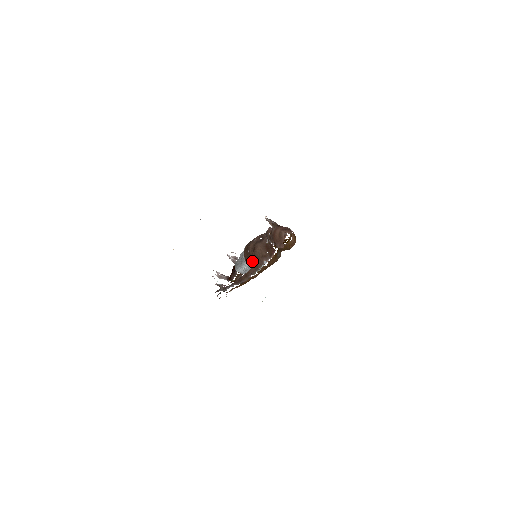
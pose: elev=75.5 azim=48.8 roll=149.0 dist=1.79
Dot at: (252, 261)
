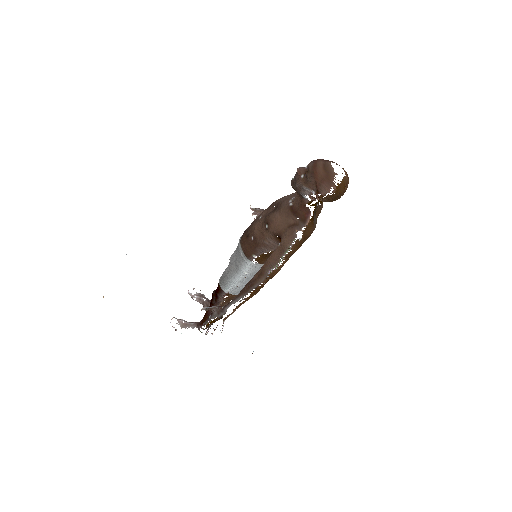
Dot at: (261, 253)
